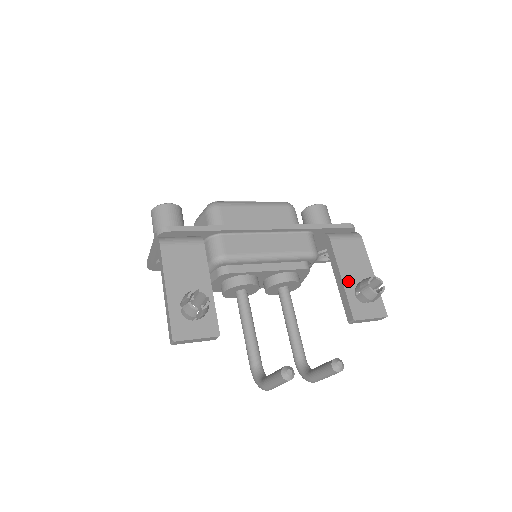
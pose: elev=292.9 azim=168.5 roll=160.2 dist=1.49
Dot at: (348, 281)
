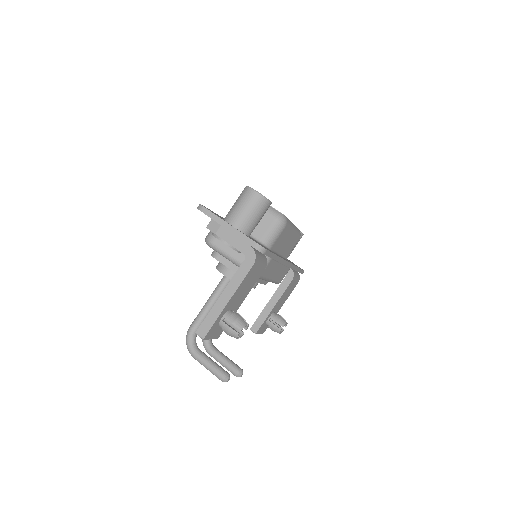
Dot at: (274, 309)
